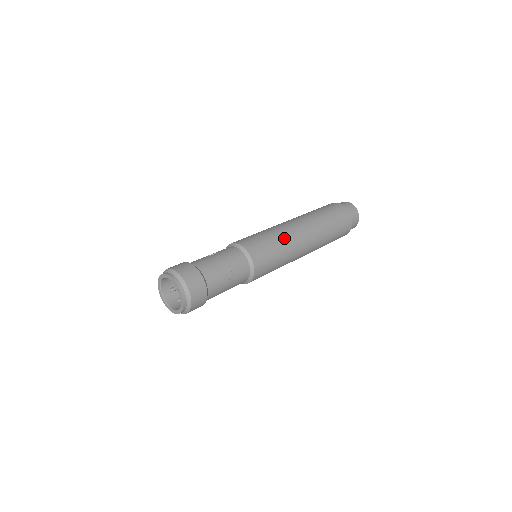
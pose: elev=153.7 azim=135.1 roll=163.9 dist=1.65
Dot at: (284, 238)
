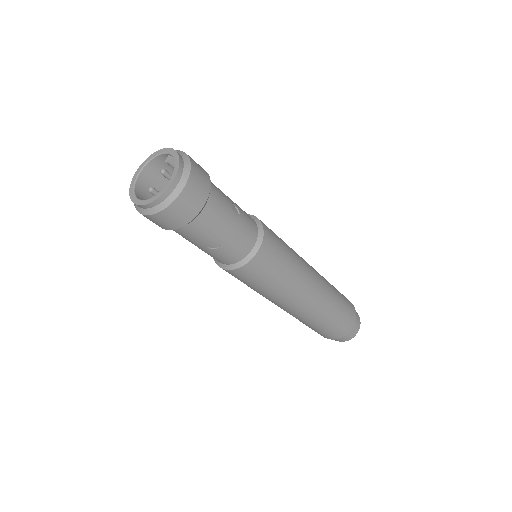
Dot at: (293, 250)
